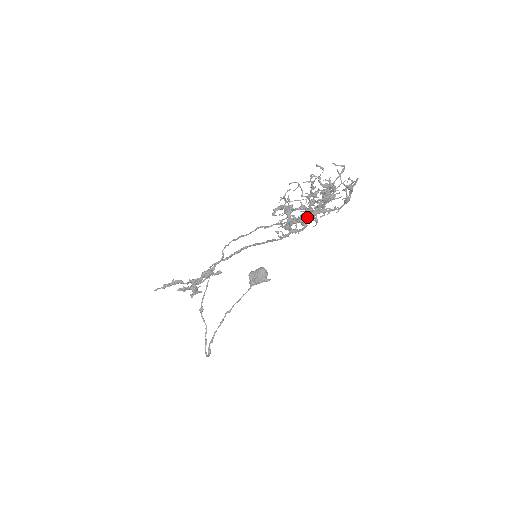
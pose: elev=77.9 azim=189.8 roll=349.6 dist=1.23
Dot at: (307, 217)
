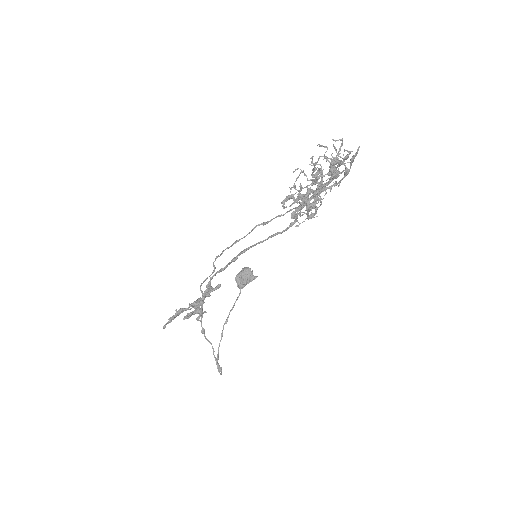
Dot at: (316, 199)
